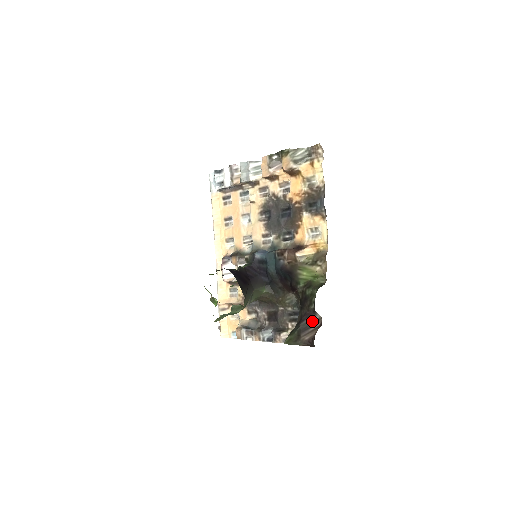
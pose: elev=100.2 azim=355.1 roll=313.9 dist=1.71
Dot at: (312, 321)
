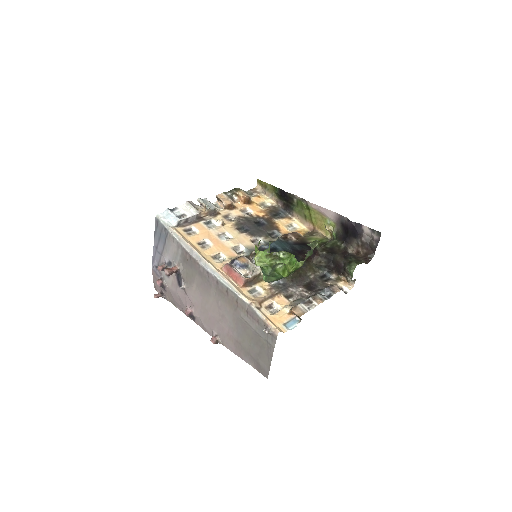
Dot at: (351, 254)
